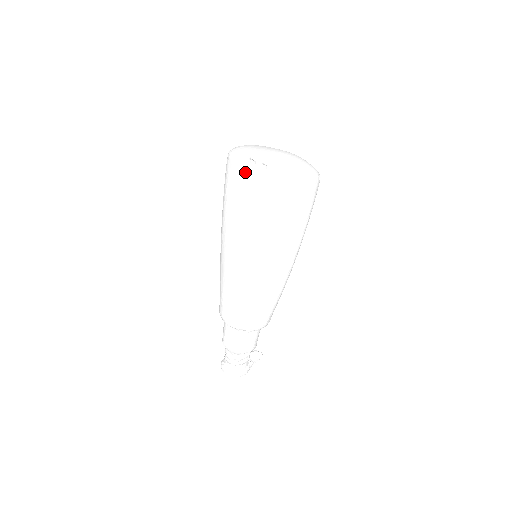
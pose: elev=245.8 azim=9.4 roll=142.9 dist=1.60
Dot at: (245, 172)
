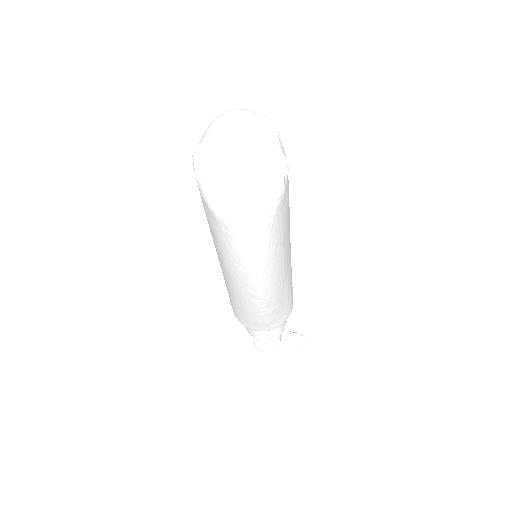
Dot at: occluded
